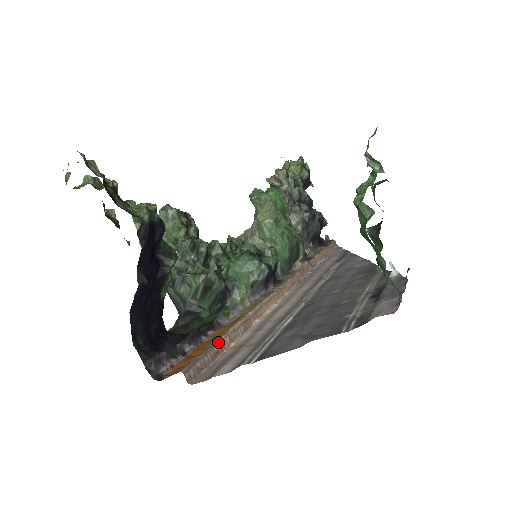
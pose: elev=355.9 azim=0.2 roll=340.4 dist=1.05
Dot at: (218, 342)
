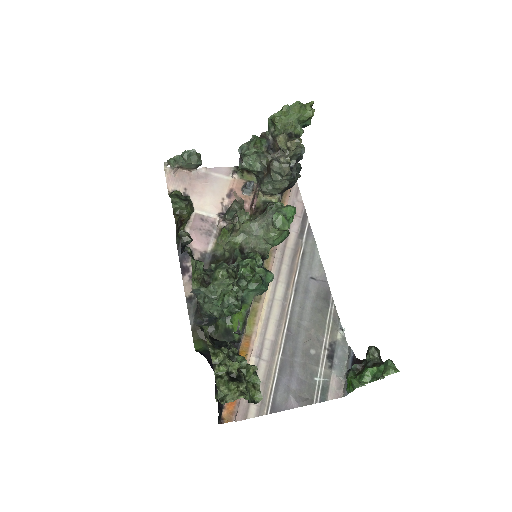
Dot at: occluded
